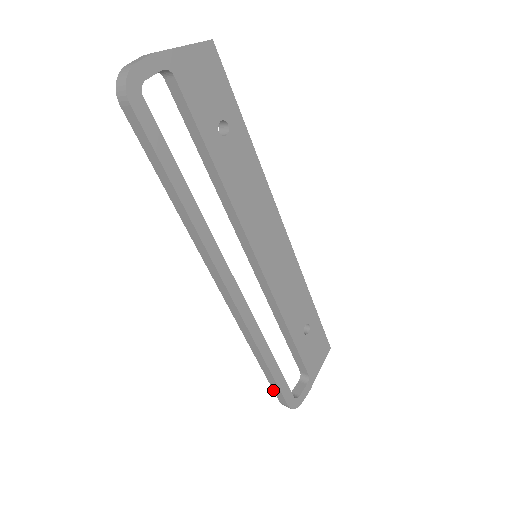
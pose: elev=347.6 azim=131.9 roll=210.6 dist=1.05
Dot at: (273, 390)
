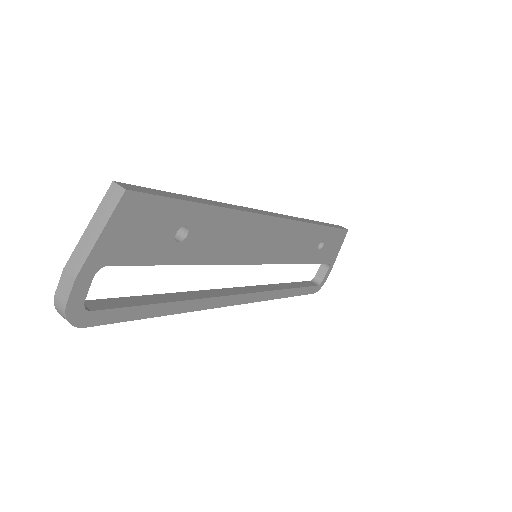
Dot at: occluded
